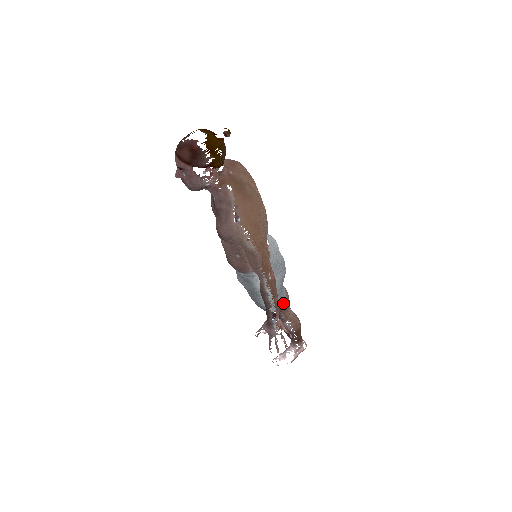
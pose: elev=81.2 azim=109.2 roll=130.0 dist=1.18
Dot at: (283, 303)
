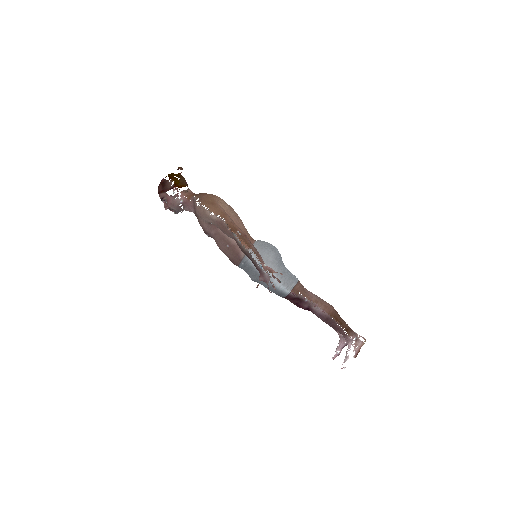
Dot at: (295, 283)
